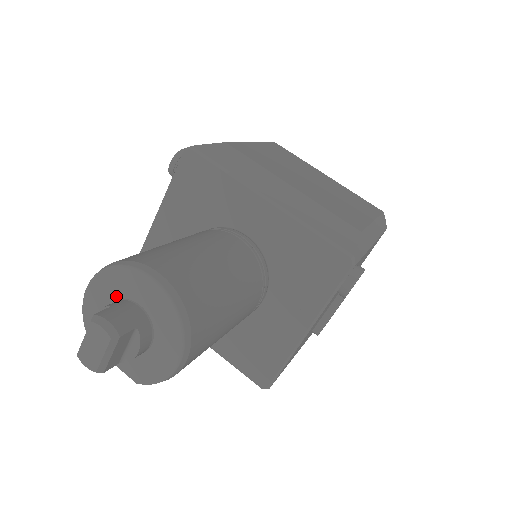
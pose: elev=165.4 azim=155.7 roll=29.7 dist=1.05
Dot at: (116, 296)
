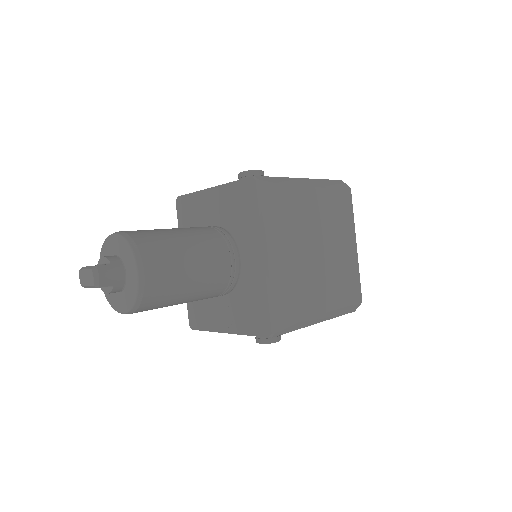
Dot at: (121, 256)
